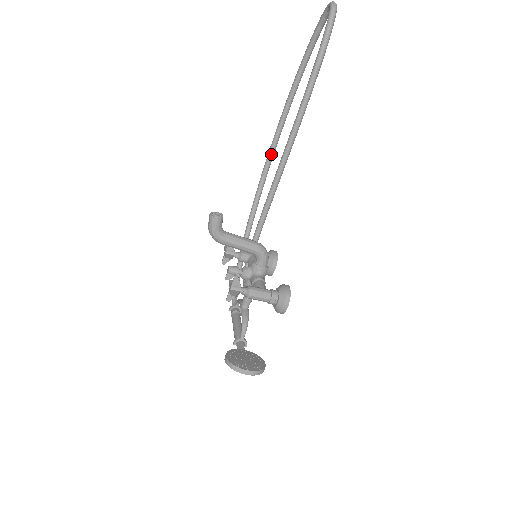
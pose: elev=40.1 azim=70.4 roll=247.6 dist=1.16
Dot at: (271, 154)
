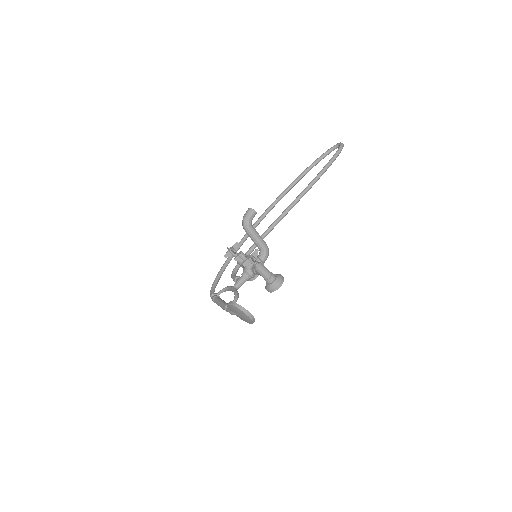
Dot at: (268, 211)
